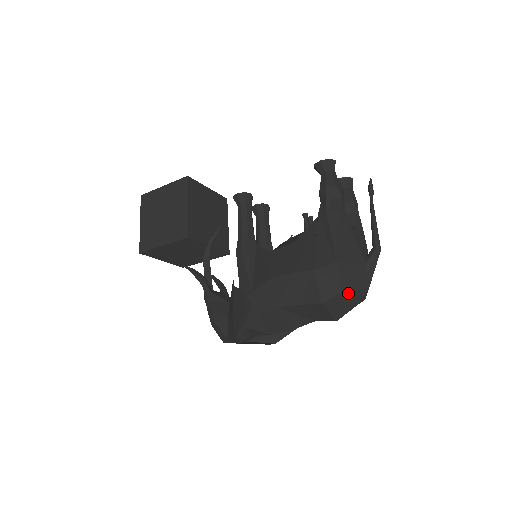
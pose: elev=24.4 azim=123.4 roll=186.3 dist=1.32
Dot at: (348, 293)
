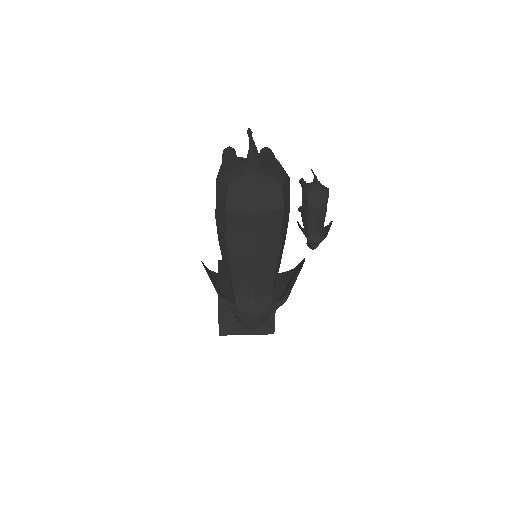
Dot at: (235, 185)
